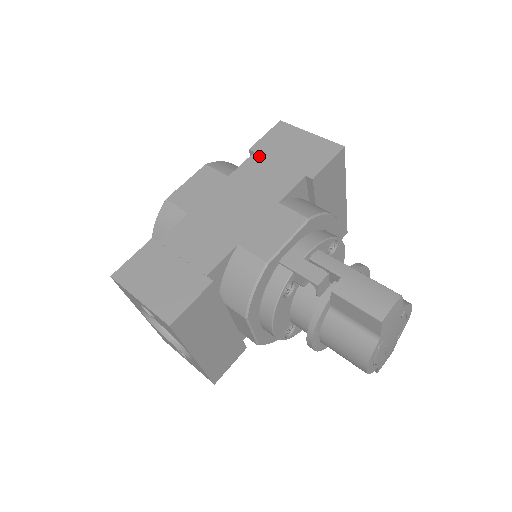
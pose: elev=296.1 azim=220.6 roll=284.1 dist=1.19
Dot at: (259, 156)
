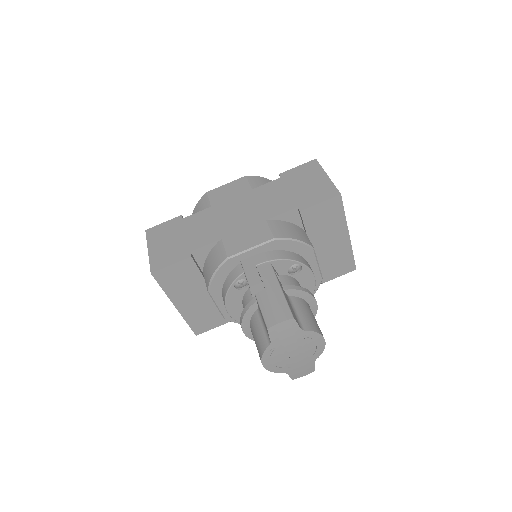
Dot at: (281, 181)
